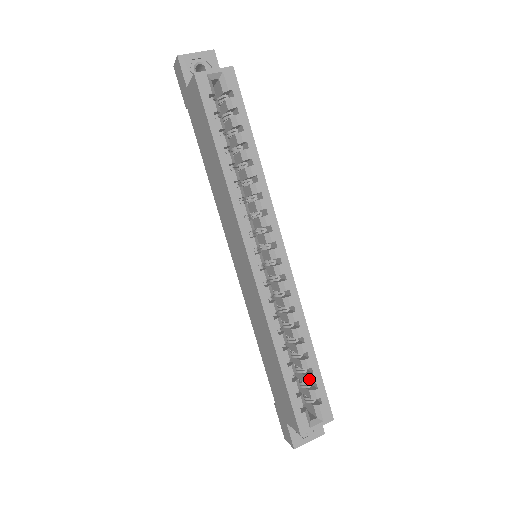
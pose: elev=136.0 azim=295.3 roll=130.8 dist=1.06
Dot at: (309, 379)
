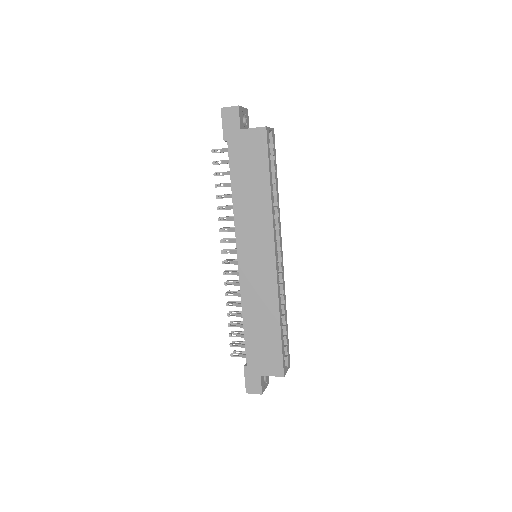
Dot at: (285, 339)
